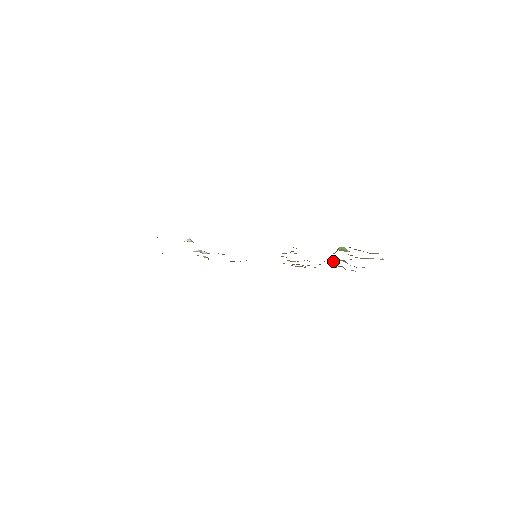
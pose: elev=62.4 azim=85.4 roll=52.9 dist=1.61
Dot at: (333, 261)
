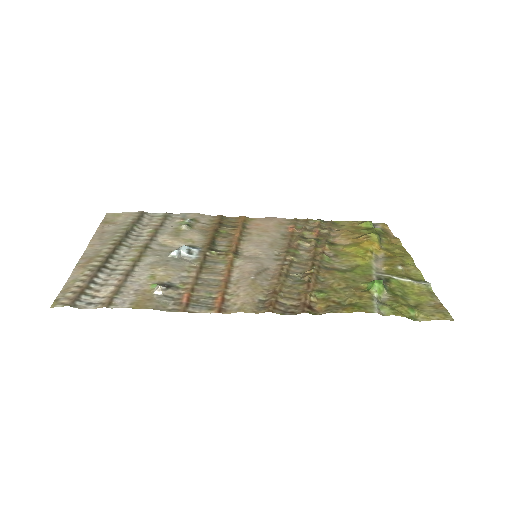
Dot at: (361, 239)
